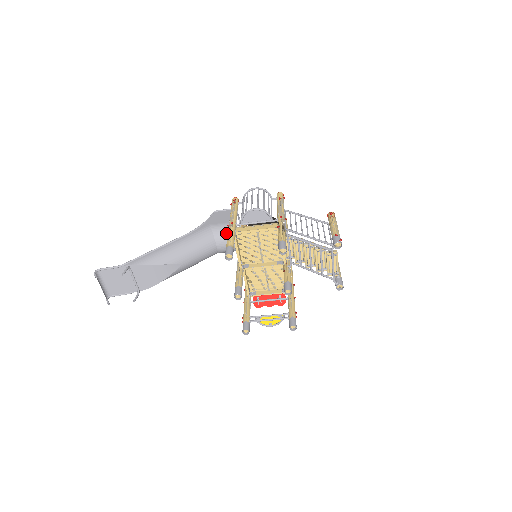
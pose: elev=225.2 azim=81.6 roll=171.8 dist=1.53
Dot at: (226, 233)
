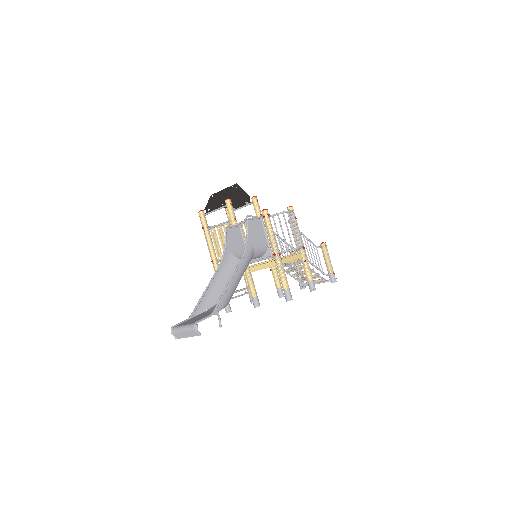
Dot at: (261, 252)
